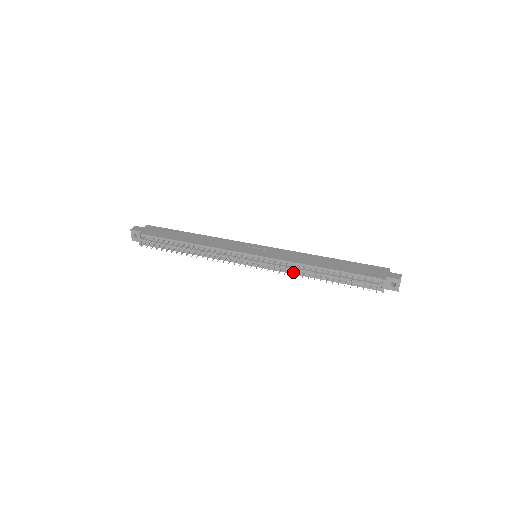
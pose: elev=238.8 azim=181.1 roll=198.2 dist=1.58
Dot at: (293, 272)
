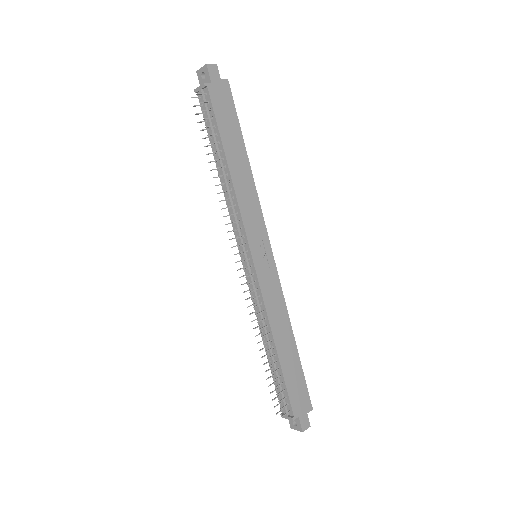
Dot at: (257, 312)
